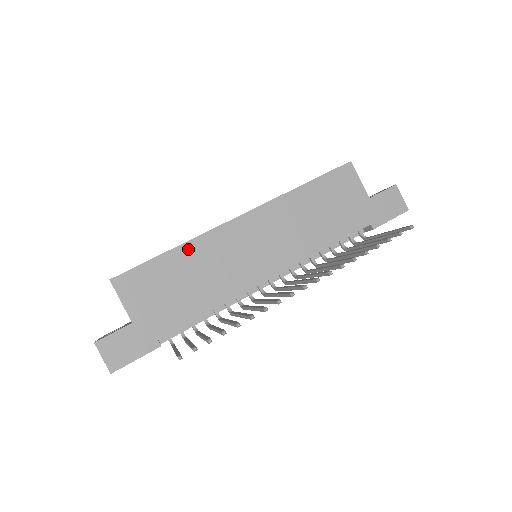
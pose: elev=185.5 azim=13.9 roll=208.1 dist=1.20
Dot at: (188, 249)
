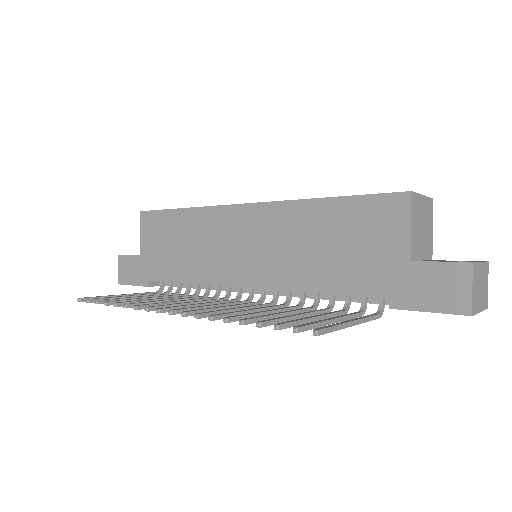
Dot at: (193, 215)
